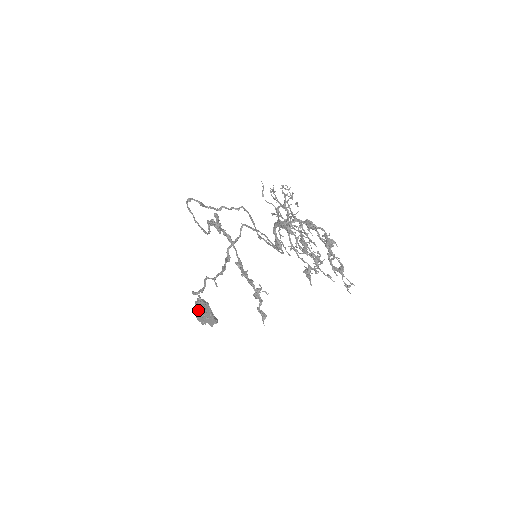
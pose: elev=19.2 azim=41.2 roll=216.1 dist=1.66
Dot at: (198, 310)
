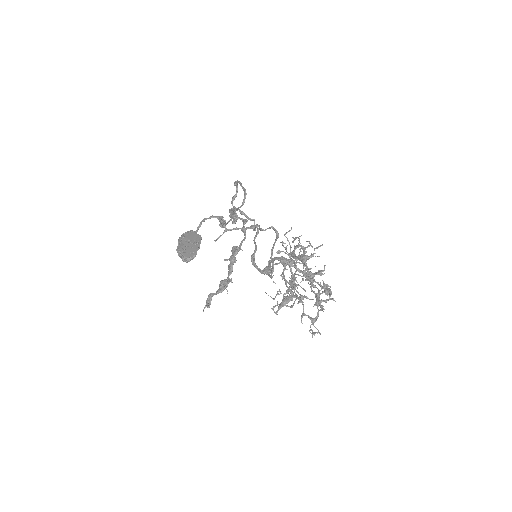
Dot at: (195, 233)
